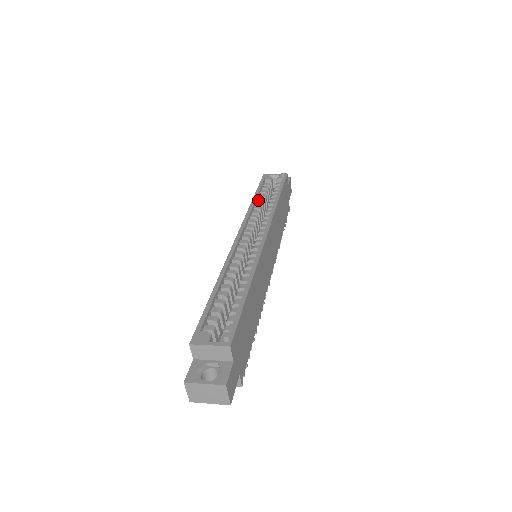
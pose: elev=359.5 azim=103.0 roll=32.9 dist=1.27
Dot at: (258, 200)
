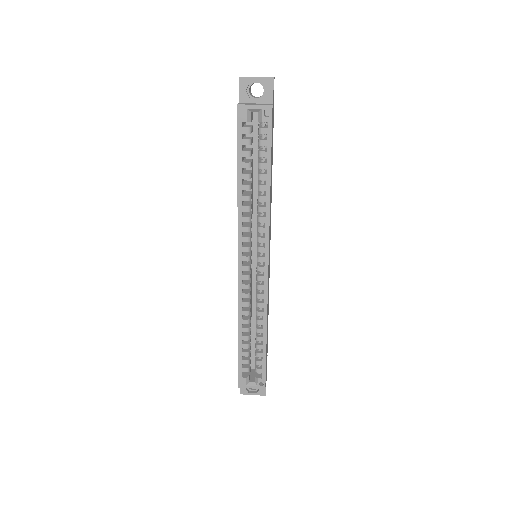
Dot at: occluded
